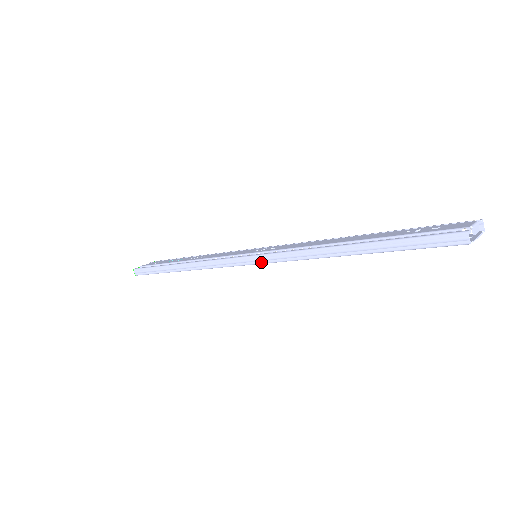
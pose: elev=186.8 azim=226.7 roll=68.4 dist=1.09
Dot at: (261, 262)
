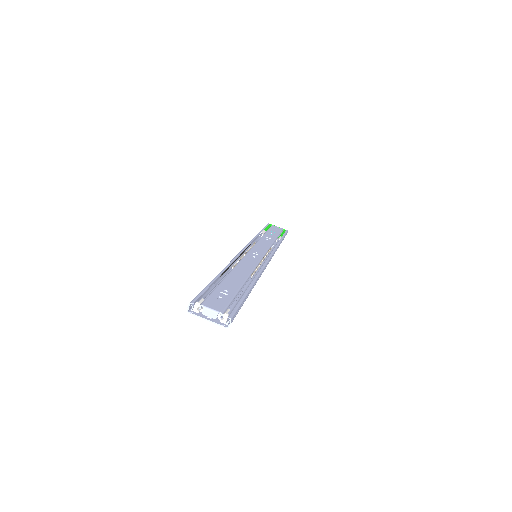
Dot at: occluded
